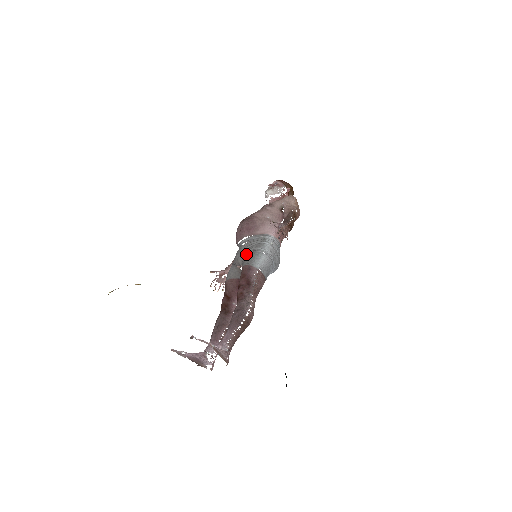
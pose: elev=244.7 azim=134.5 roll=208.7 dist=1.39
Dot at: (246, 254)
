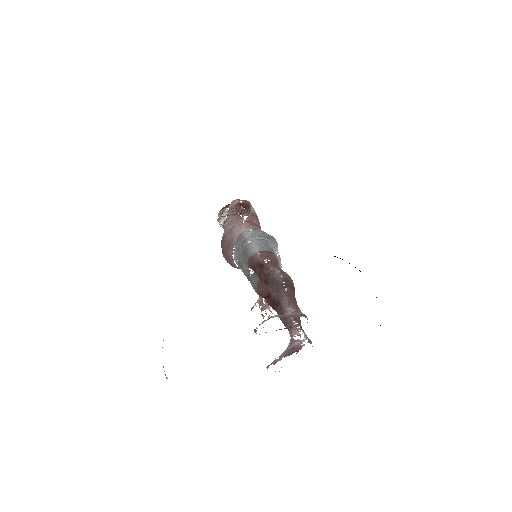
Dot at: (242, 258)
